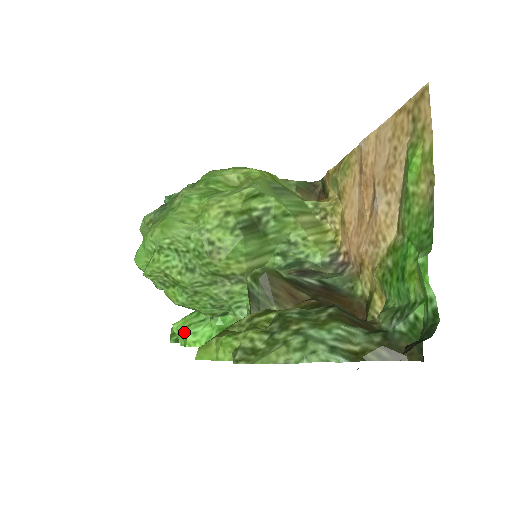
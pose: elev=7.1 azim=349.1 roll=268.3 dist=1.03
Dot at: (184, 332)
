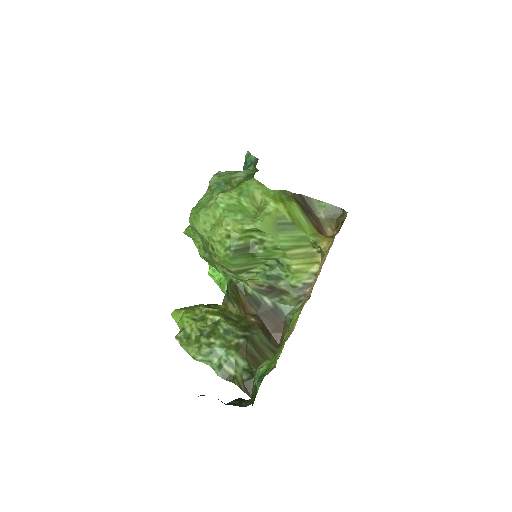
Dot at: (210, 265)
